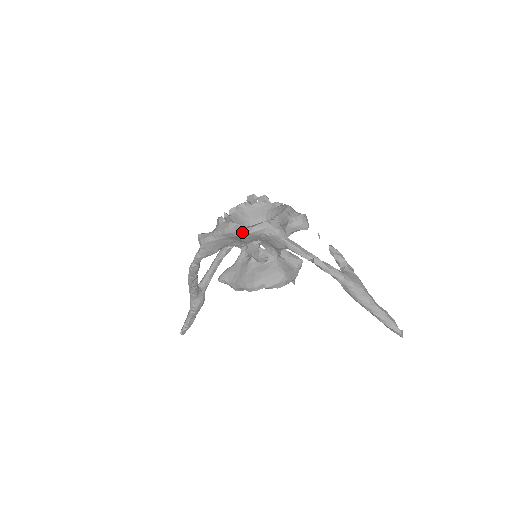
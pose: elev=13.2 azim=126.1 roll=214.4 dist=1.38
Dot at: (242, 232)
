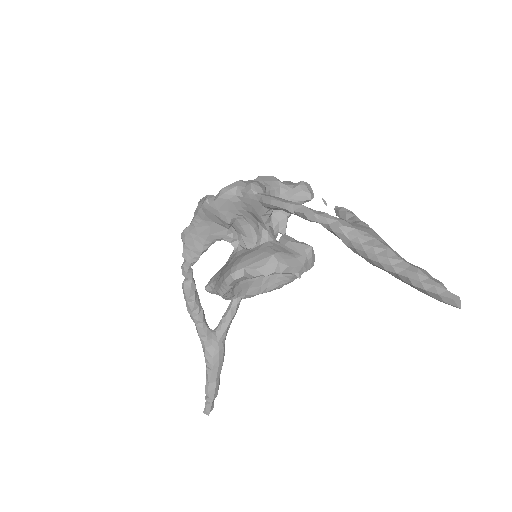
Dot at: (211, 200)
